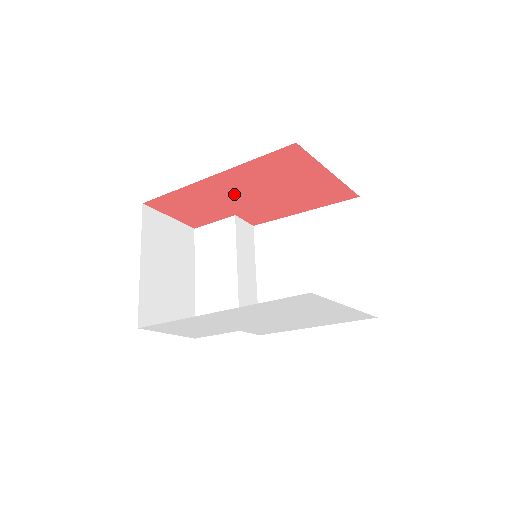
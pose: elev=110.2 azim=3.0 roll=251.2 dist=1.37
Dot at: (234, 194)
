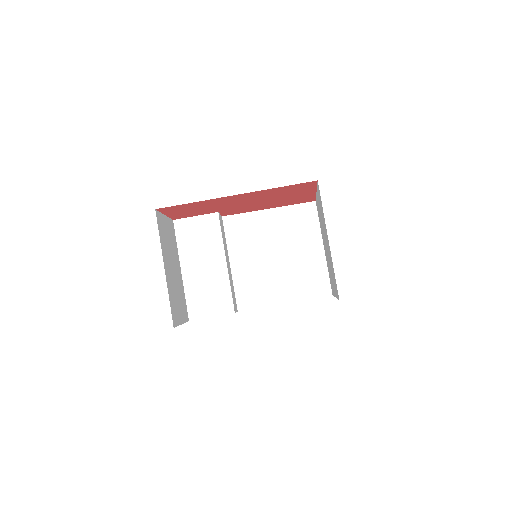
Dot at: (236, 202)
